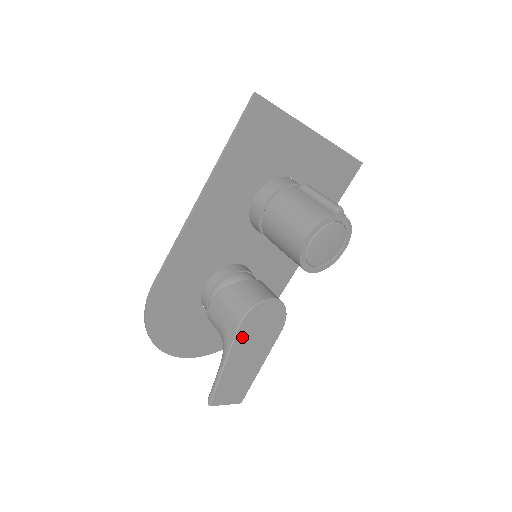
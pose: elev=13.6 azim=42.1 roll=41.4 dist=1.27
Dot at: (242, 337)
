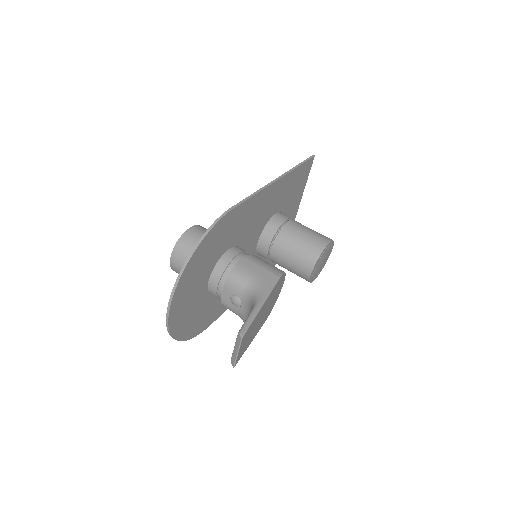
Dot at: (273, 291)
